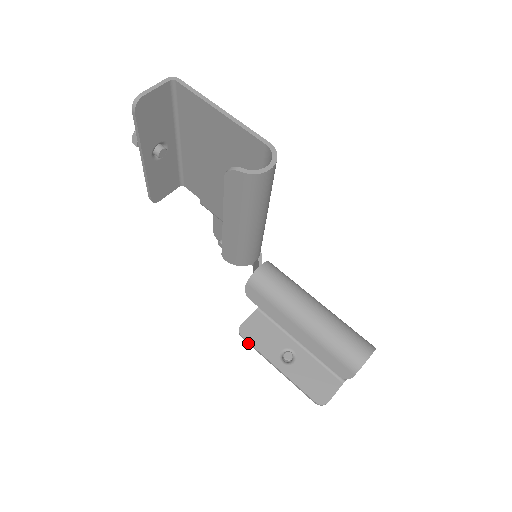
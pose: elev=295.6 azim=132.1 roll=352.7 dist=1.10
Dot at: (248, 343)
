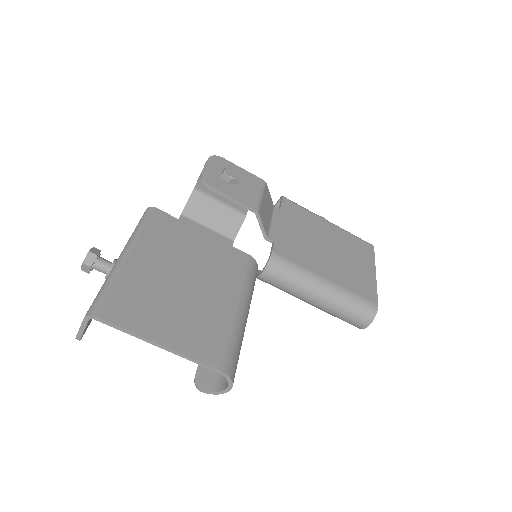
Dot at: occluded
